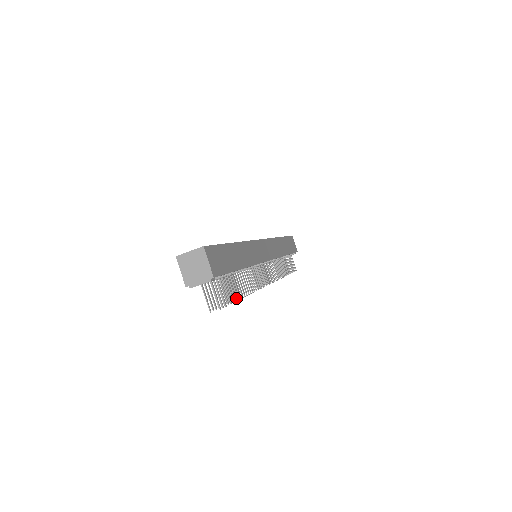
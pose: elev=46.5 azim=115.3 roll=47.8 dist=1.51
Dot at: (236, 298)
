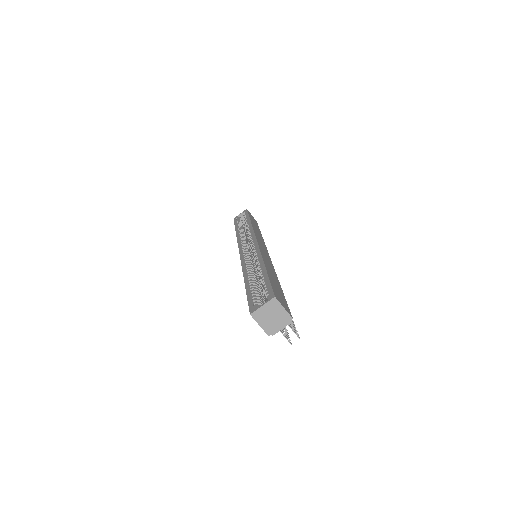
Dot at: occluded
